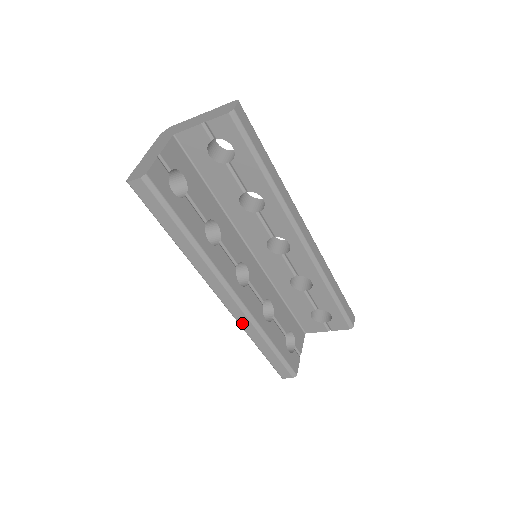
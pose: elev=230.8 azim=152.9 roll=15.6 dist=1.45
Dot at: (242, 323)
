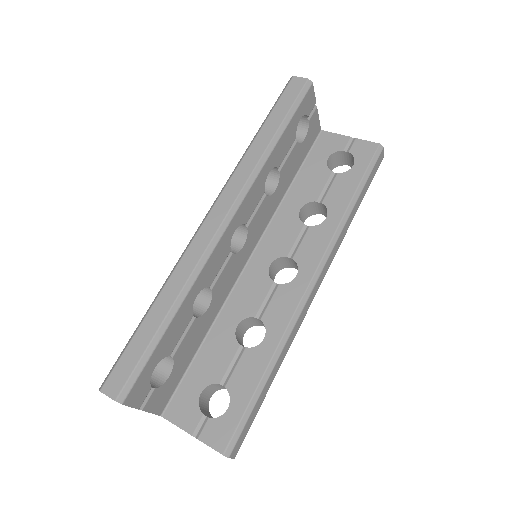
Dot at: (186, 259)
